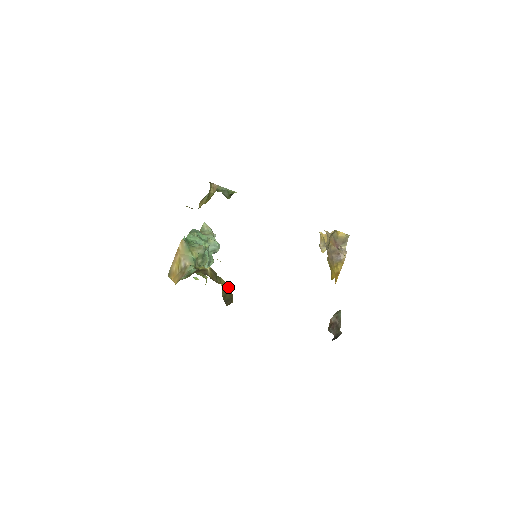
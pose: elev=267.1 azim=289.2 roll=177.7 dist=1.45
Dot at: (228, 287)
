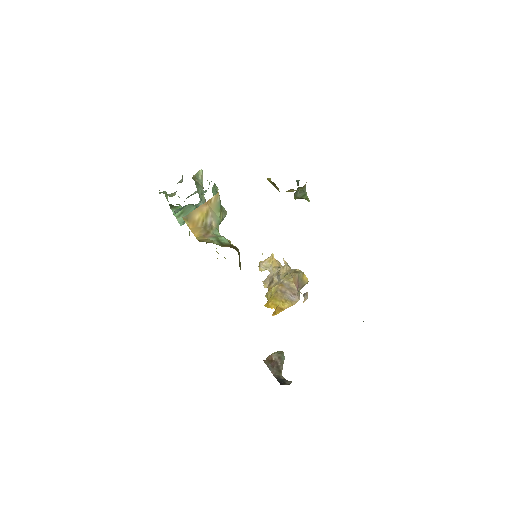
Dot at: occluded
